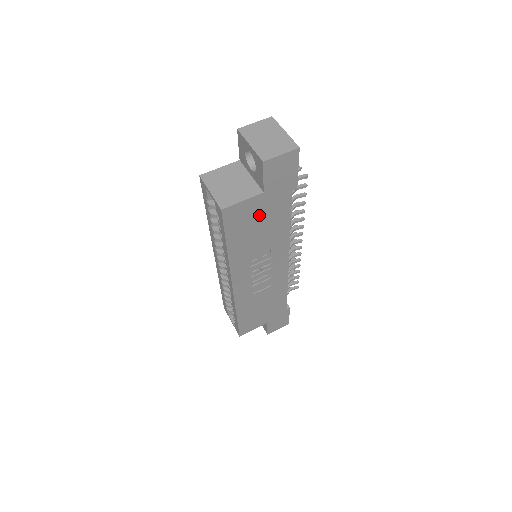
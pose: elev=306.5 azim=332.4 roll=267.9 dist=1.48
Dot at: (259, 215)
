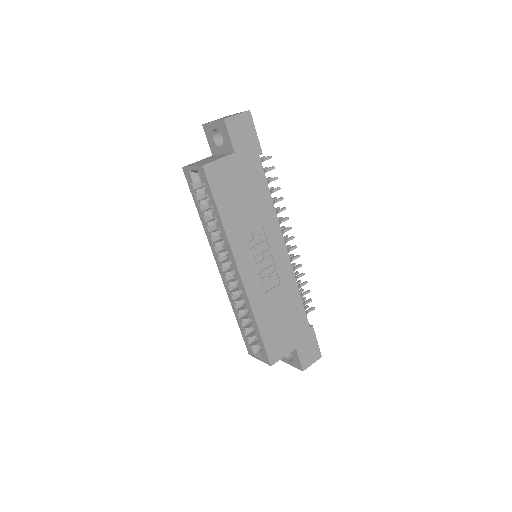
Dot at: (238, 179)
